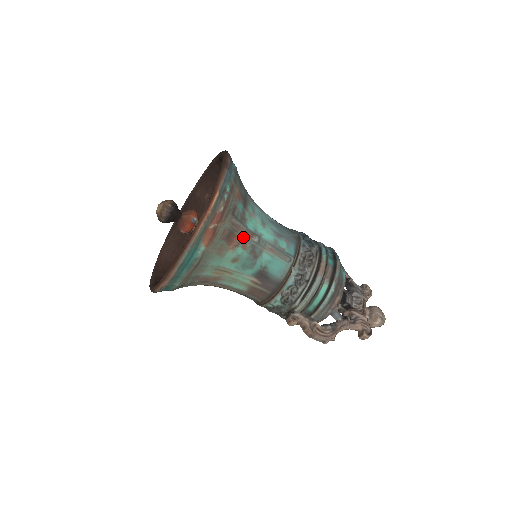
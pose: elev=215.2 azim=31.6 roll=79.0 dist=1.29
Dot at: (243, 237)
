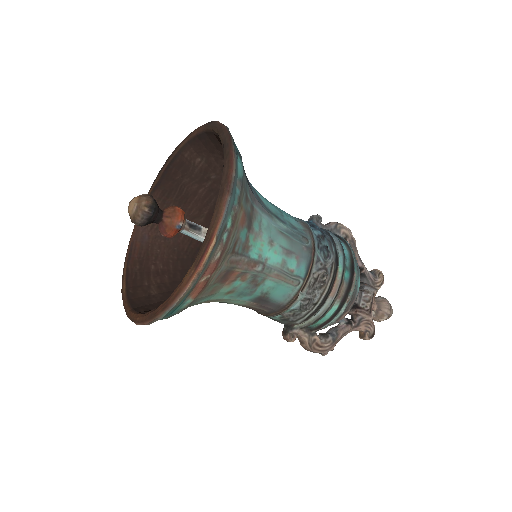
Dot at: (243, 270)
